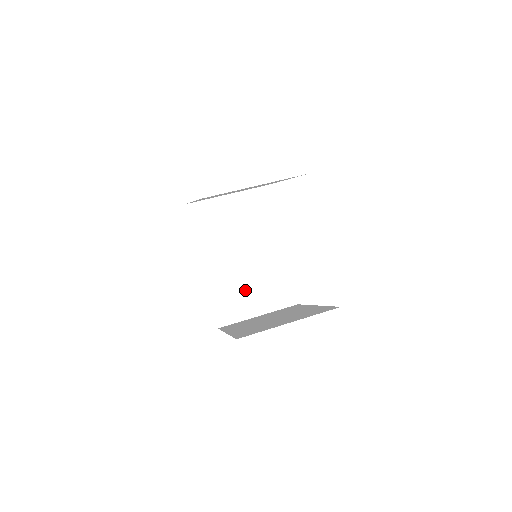
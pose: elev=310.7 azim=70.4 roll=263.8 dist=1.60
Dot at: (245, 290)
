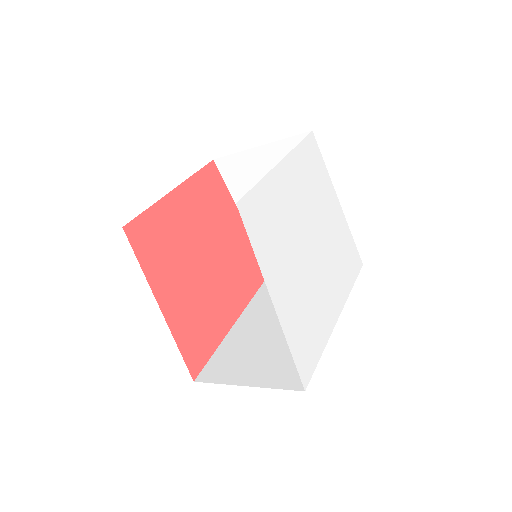
Dot at: (256, 352)
